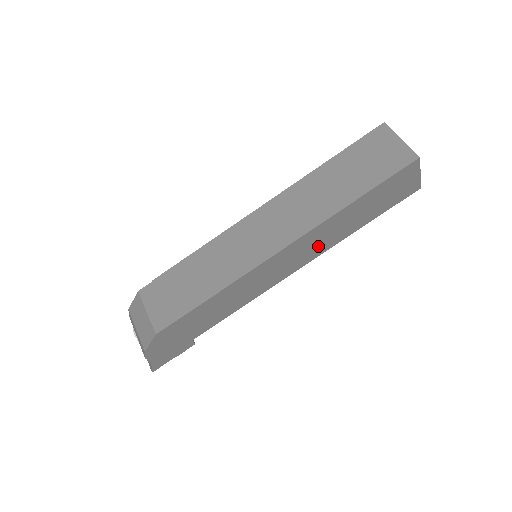
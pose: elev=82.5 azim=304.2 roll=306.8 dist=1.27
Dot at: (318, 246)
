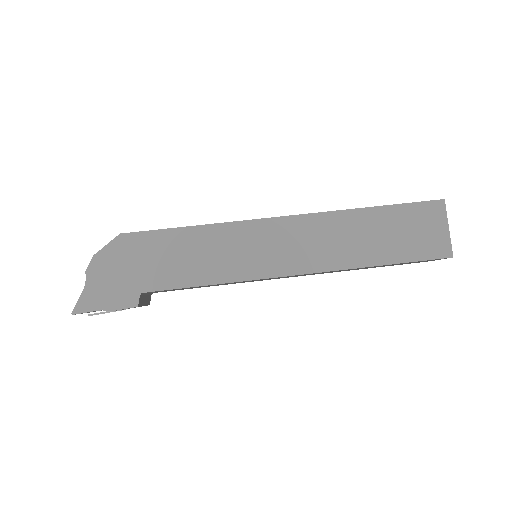
Dot at: (322, 251)
